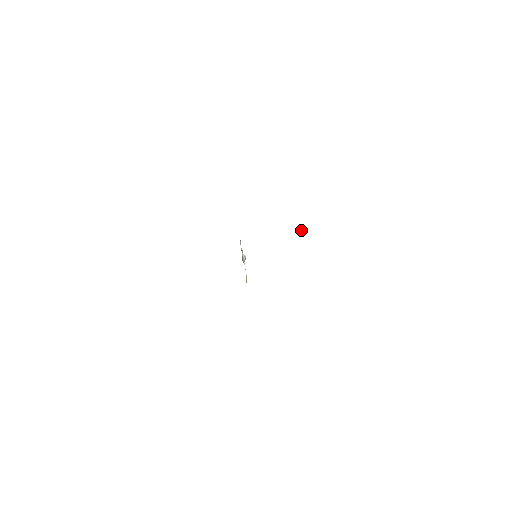
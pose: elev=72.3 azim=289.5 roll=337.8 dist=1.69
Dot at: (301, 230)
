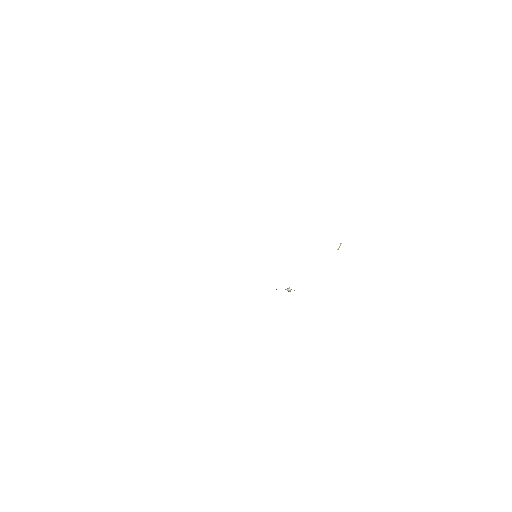
Dot at: (340, 244)
